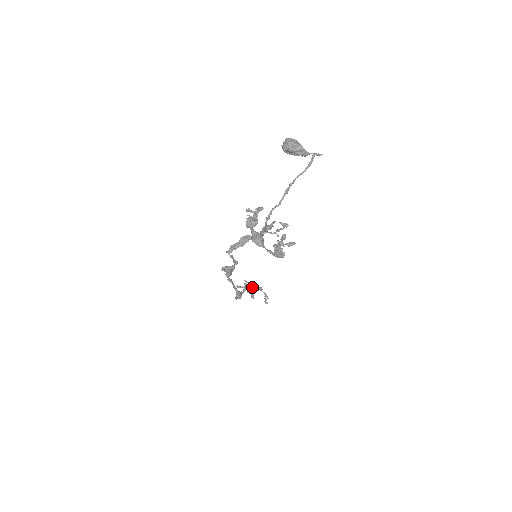
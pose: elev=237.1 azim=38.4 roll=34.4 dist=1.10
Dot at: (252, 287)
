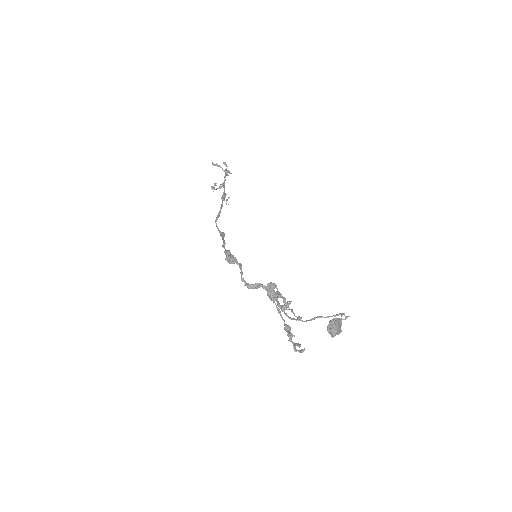
Dot at: (224, 187)
